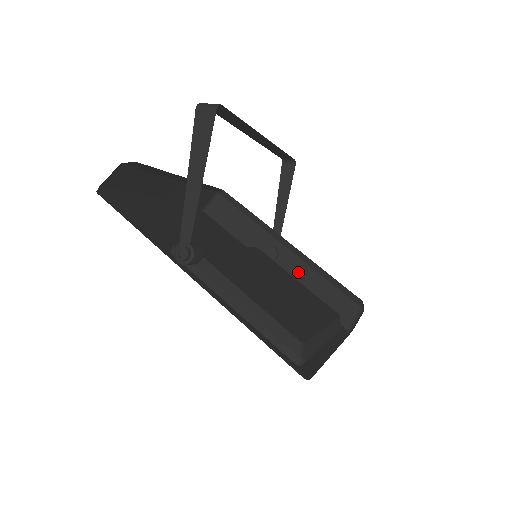
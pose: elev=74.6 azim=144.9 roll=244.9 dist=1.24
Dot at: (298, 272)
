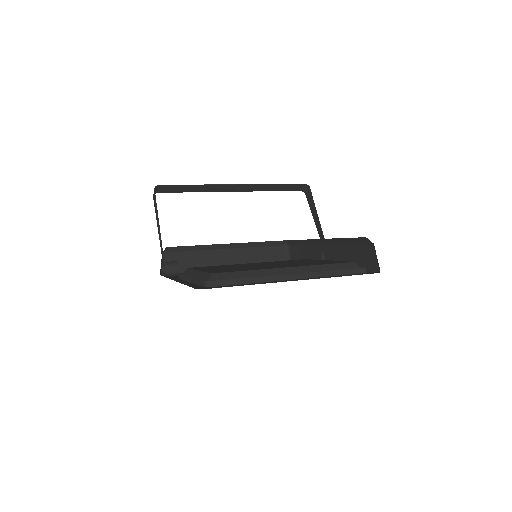
Dot at: (337, 256)
